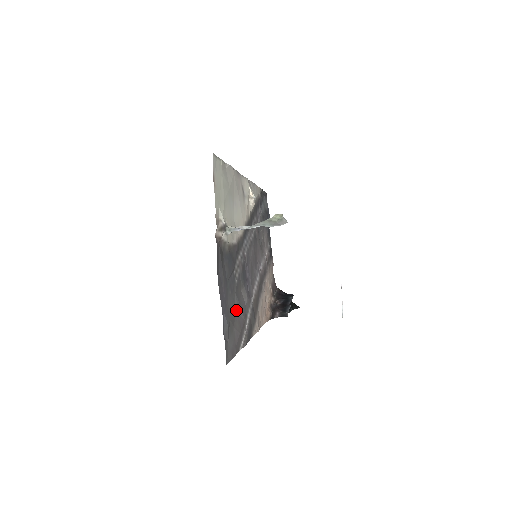
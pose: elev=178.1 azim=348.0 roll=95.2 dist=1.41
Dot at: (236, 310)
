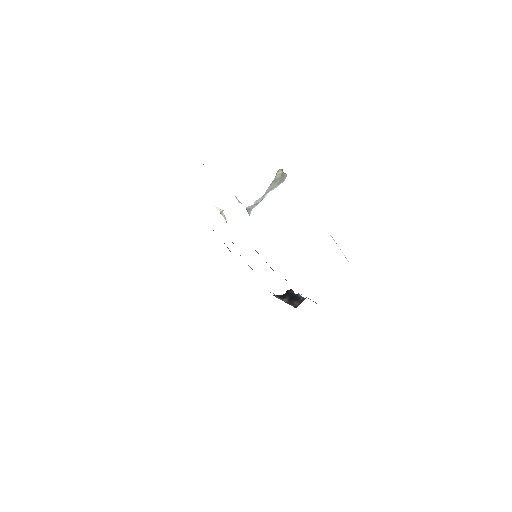
Dot at: occluded
